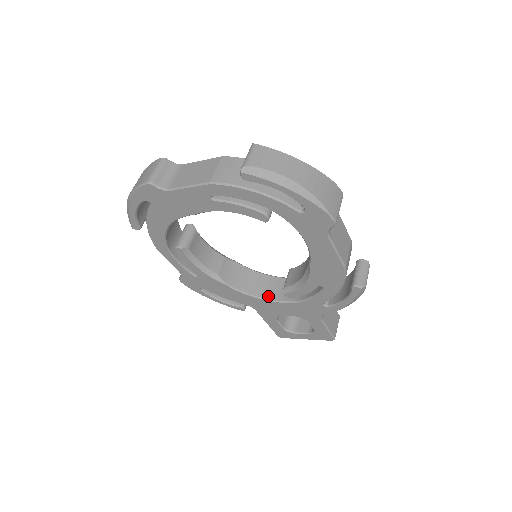
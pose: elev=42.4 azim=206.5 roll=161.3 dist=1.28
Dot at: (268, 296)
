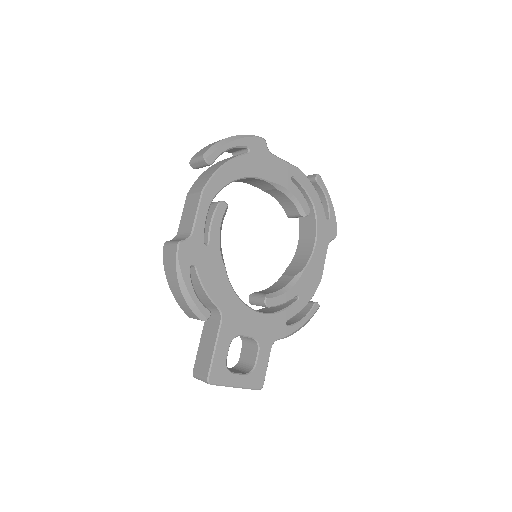
Dot at: (244, 303)
